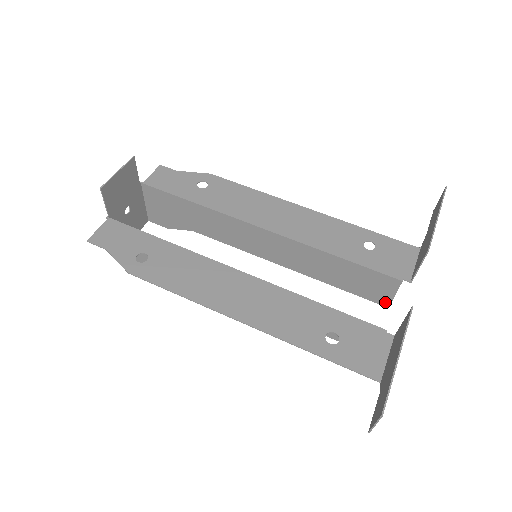
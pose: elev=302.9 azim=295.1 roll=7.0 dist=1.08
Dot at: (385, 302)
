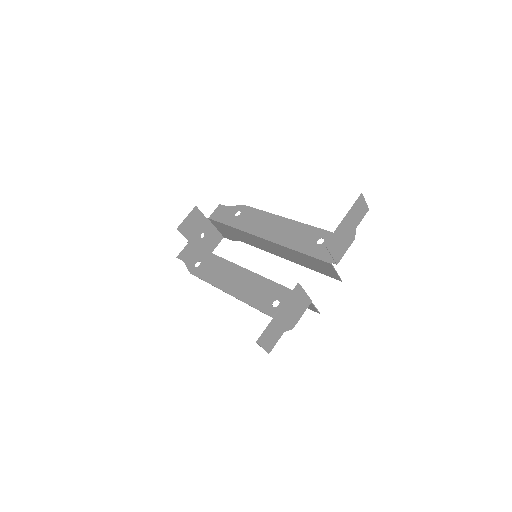
Dot at: (337, 278)
